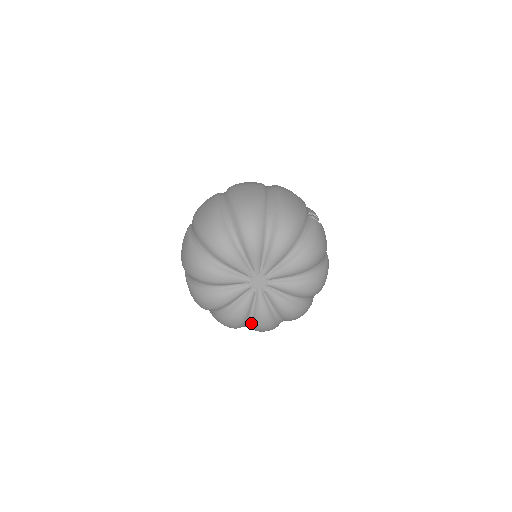
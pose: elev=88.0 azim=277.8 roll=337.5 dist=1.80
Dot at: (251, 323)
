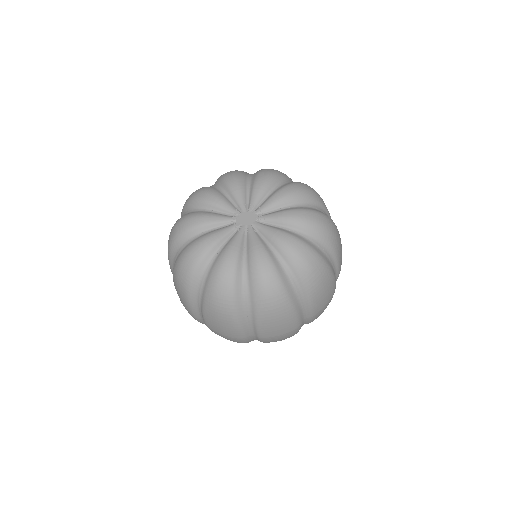
Dot at: (286, 264)
